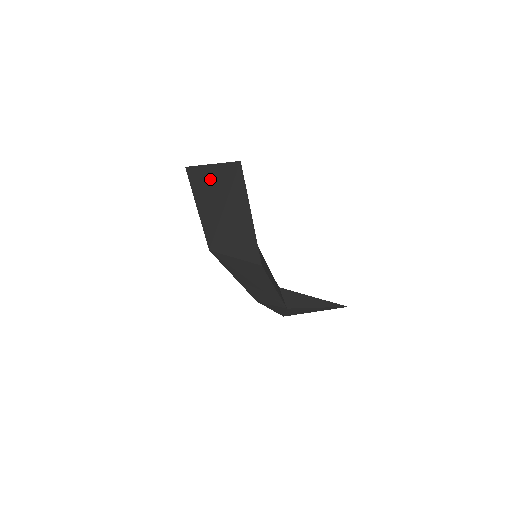
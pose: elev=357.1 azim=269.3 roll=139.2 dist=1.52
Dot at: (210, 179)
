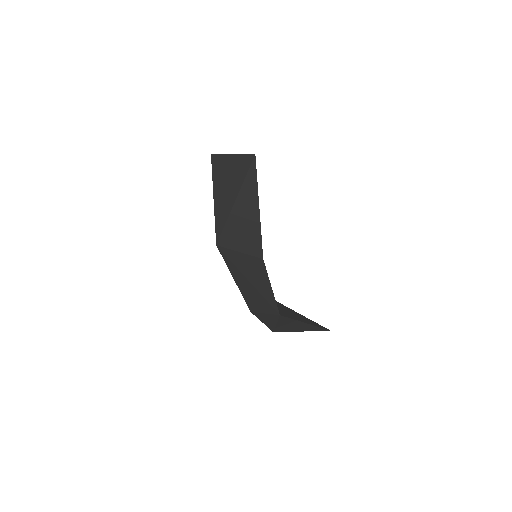
Dot at: (229, 169)
